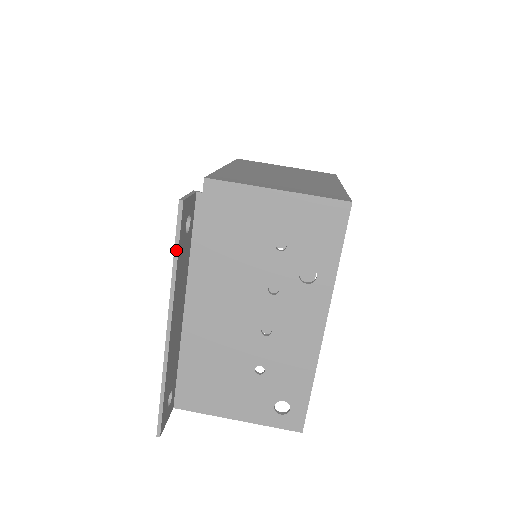
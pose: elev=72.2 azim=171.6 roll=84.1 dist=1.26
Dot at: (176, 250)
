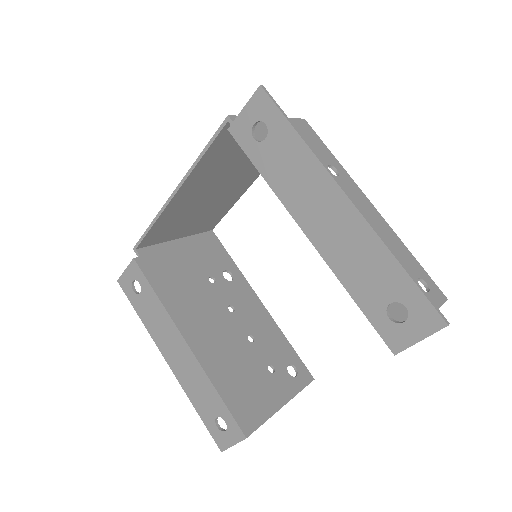
Dot at: (292, 124)
